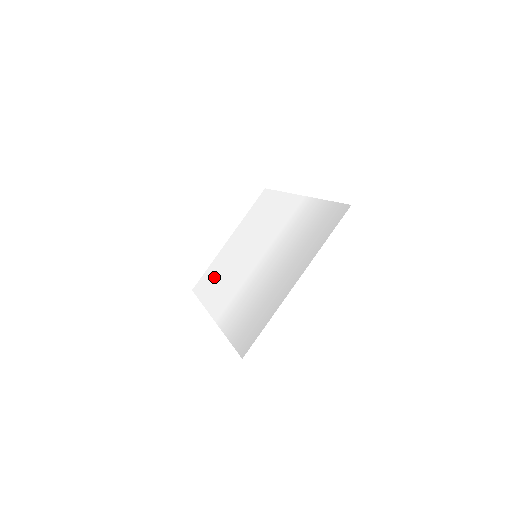
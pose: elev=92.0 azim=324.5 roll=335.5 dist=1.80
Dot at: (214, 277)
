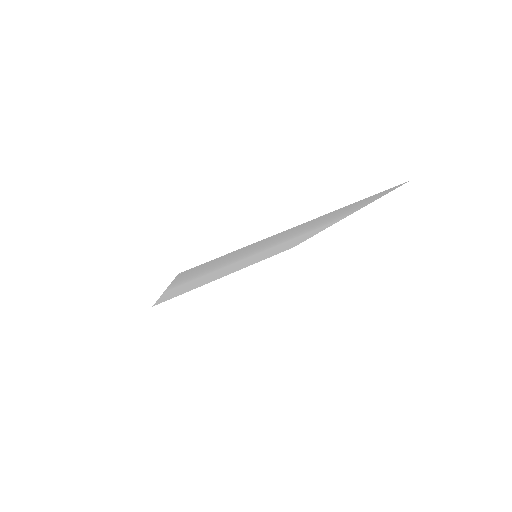
Dot at: (189, 288)
